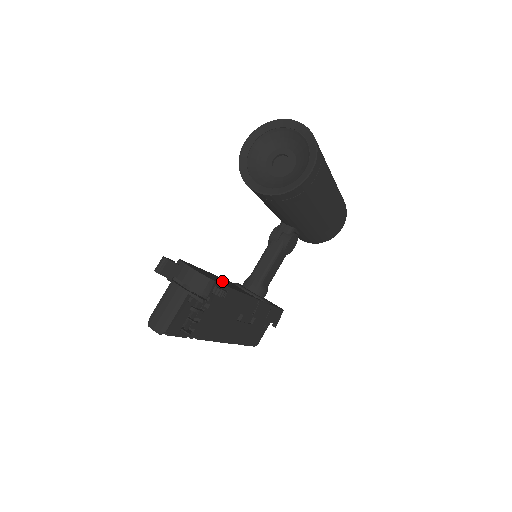
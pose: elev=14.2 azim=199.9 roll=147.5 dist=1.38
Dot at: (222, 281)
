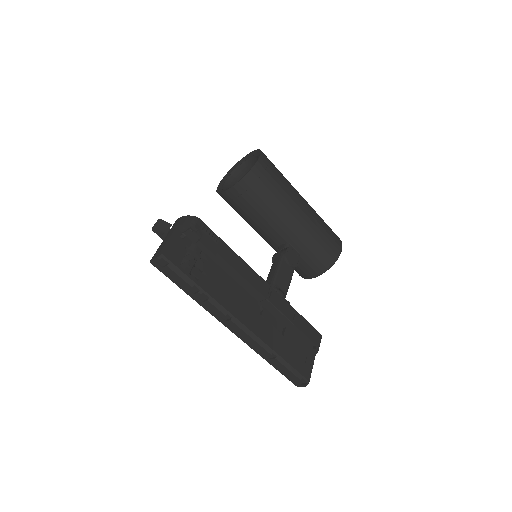
Dot at: occluded
